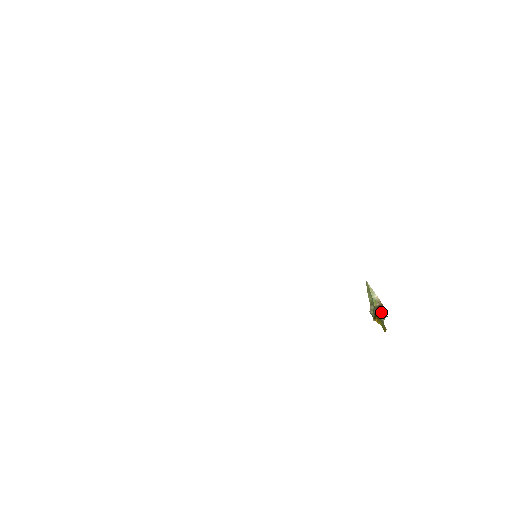
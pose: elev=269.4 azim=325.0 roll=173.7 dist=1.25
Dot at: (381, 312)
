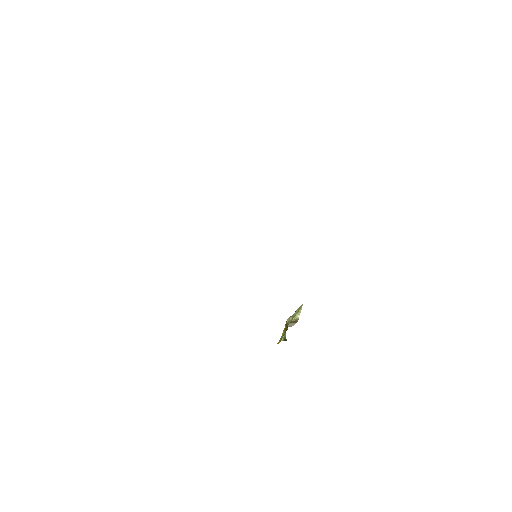
Dot at: (293, 324)
